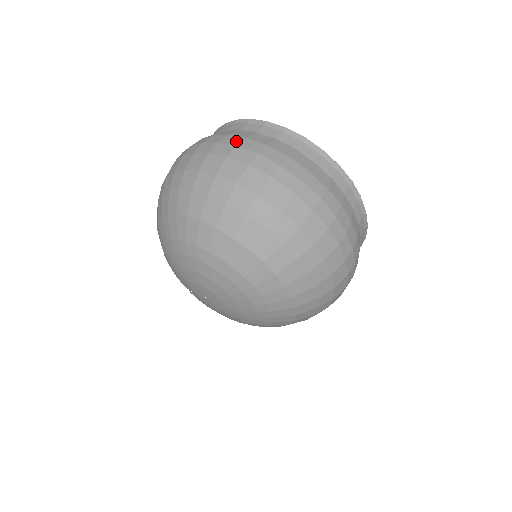
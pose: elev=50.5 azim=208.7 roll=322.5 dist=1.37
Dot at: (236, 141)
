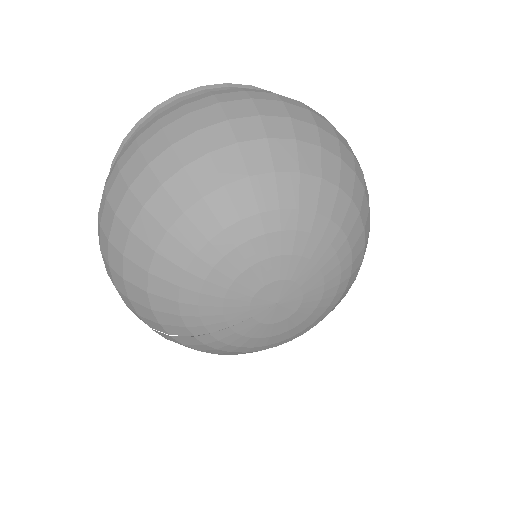
Dot at: (205, 95)
